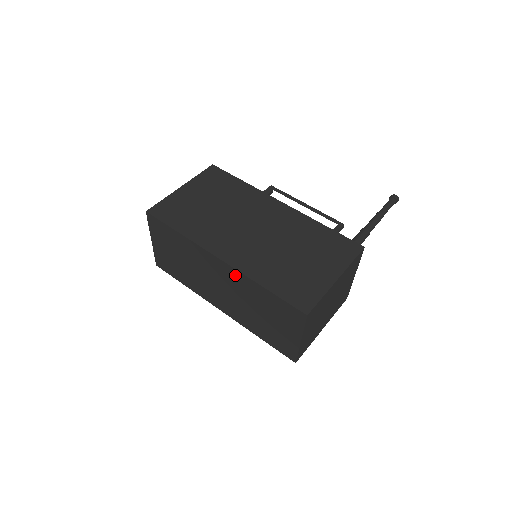
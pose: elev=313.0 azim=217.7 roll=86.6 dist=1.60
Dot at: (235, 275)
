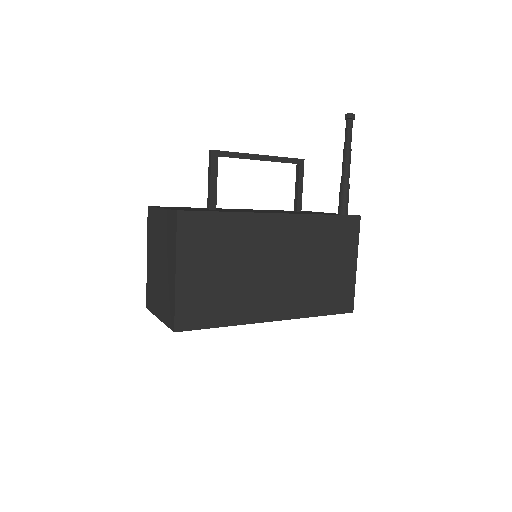
Dot at: occluded
